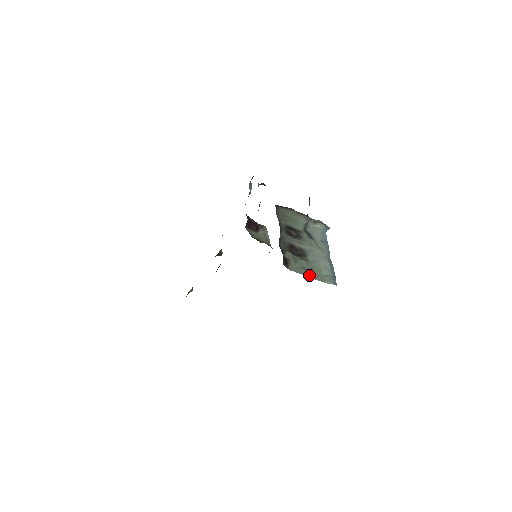
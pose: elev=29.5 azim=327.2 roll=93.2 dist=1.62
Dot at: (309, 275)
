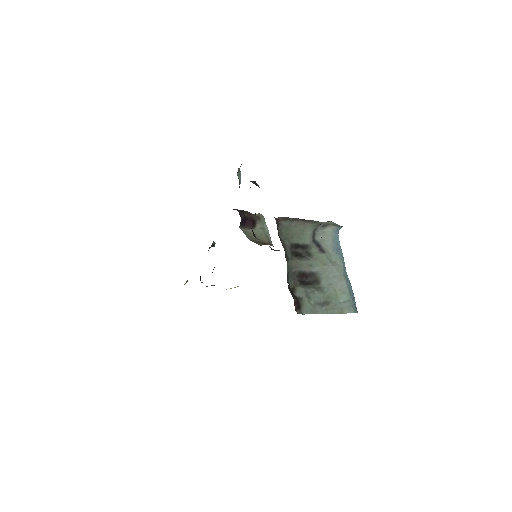
Dot at: (326, 311)
